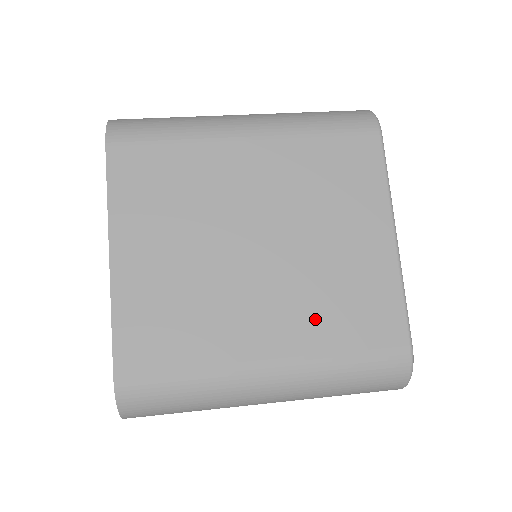
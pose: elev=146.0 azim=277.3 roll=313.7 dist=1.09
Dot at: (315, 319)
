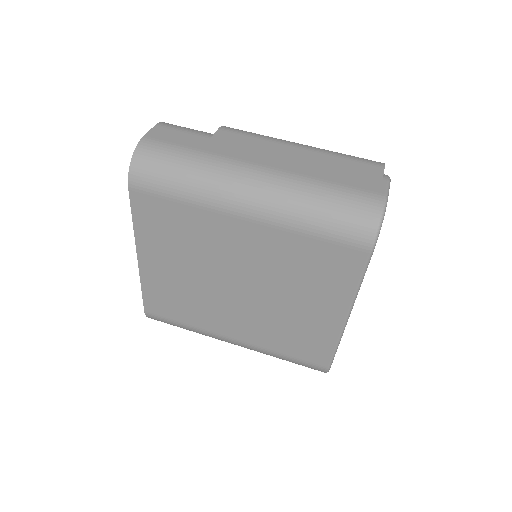
Dot at: (268, 334)
